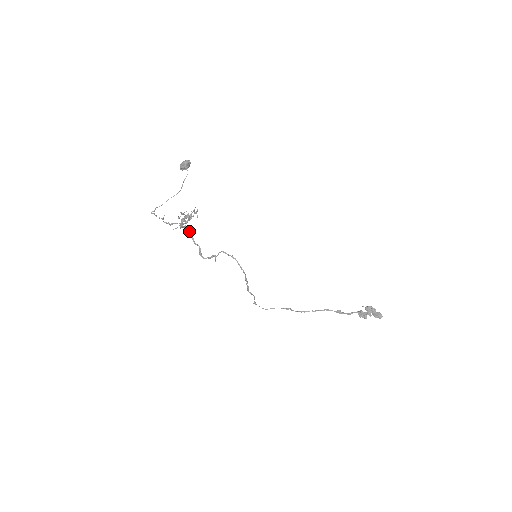
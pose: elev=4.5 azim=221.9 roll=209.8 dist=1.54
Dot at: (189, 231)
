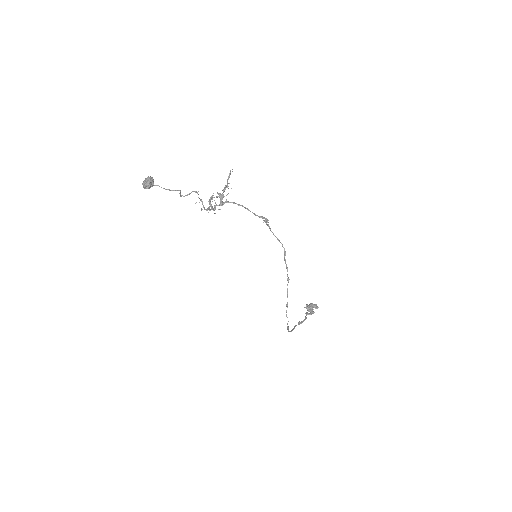
Dot at: occluded
